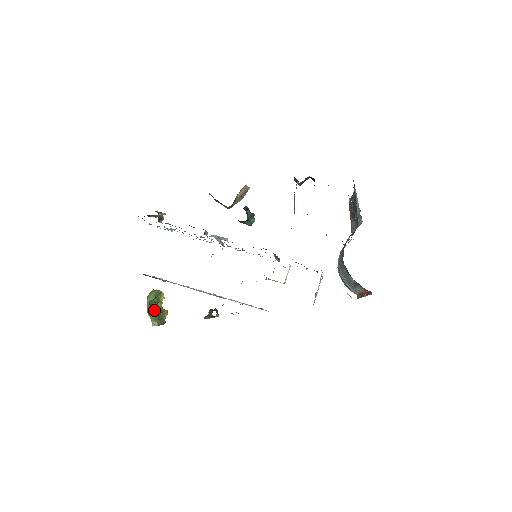
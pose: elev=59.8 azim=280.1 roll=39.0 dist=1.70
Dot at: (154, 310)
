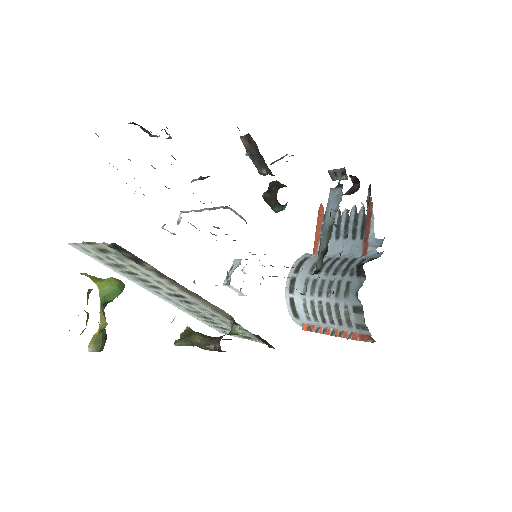
Dot at: occluded
